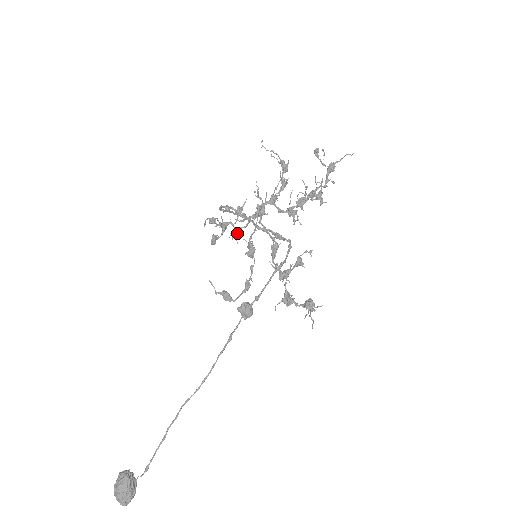
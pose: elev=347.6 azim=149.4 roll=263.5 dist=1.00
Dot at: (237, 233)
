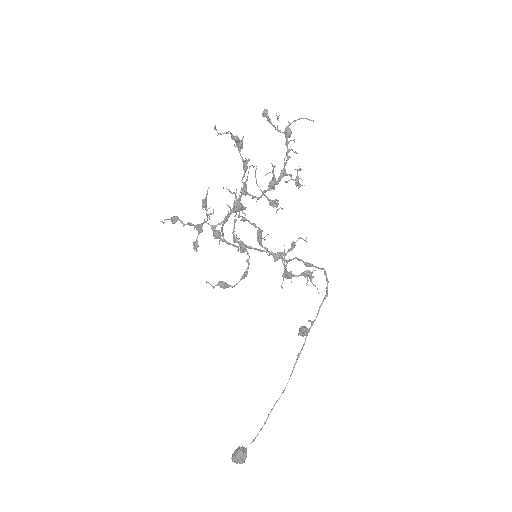
Dot at: occluded
